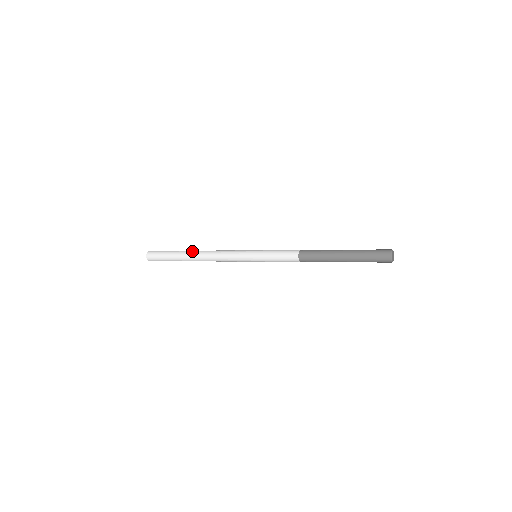
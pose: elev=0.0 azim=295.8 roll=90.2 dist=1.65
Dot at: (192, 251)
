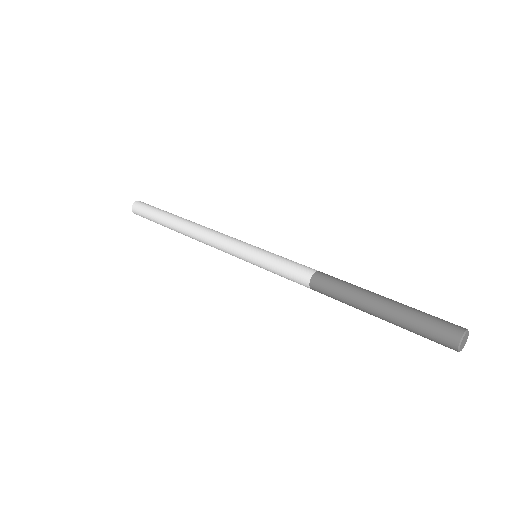
Dot at: (180, 220)
